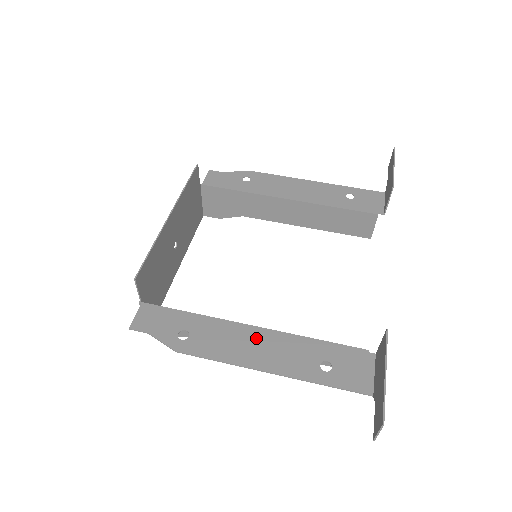
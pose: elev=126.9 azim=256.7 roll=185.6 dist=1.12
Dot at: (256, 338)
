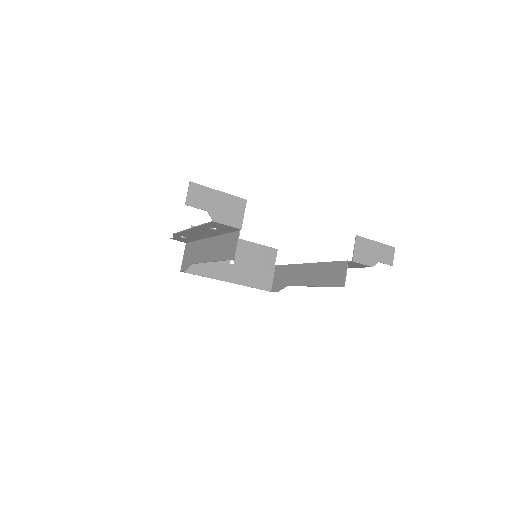
Dot at: occluded
